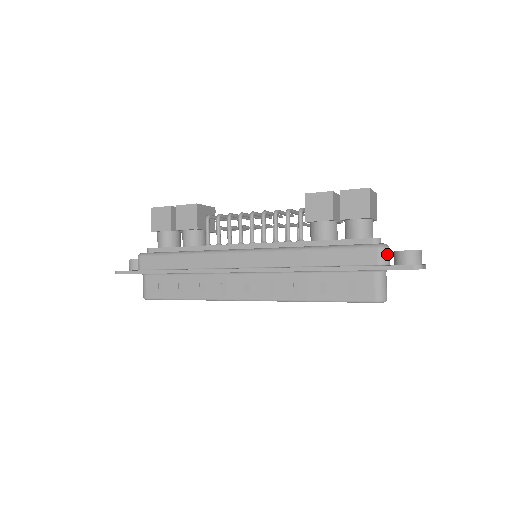
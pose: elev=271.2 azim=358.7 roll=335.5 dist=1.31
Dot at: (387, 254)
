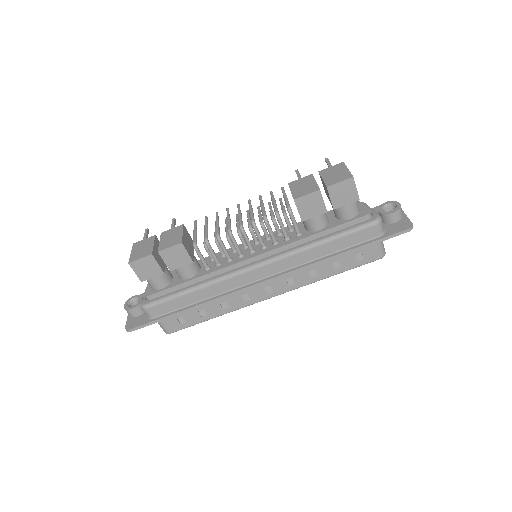
Dot at: (382, 224)
